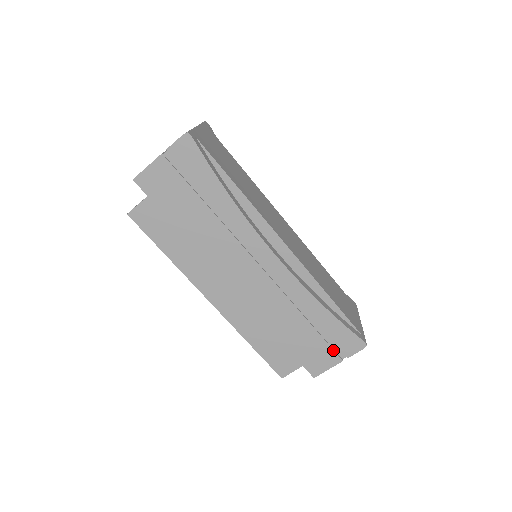
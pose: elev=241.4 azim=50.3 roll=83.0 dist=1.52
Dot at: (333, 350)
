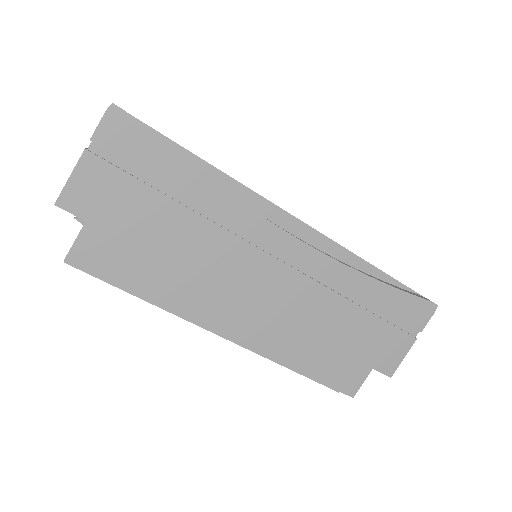
Dot at: (401, 330)
